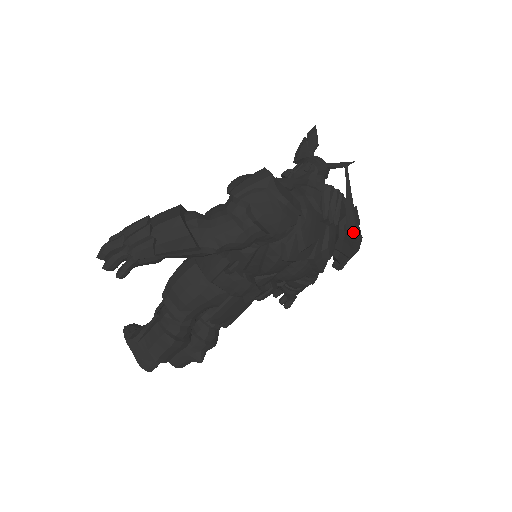
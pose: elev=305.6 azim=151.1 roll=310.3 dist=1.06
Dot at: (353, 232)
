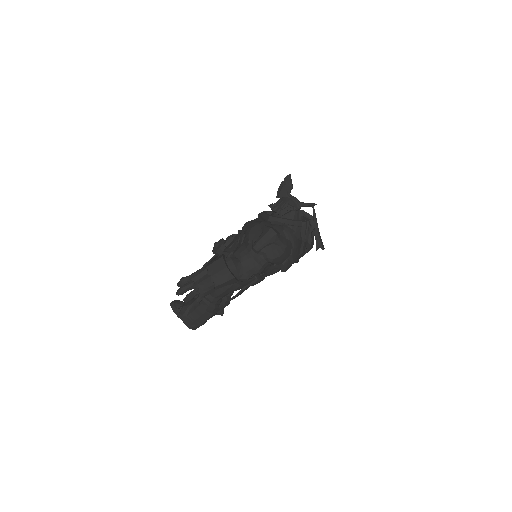
Dot at: (314, 231)
